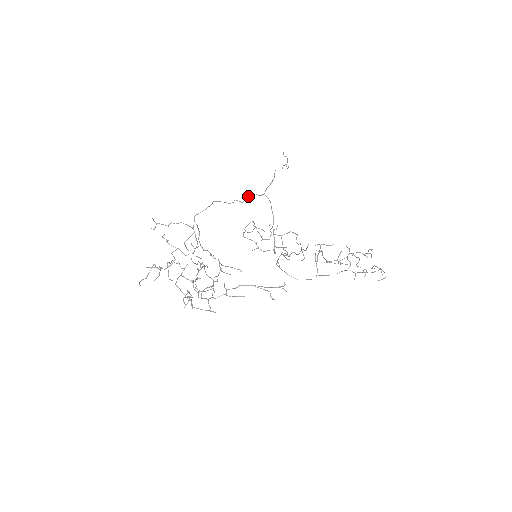
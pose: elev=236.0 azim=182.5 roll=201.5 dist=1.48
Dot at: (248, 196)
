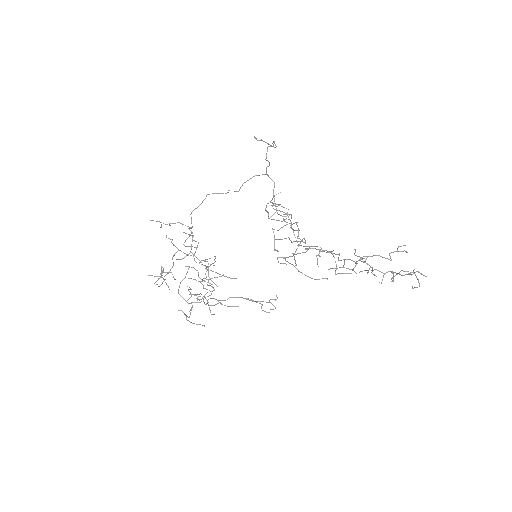
Dot at: (244, 182)
